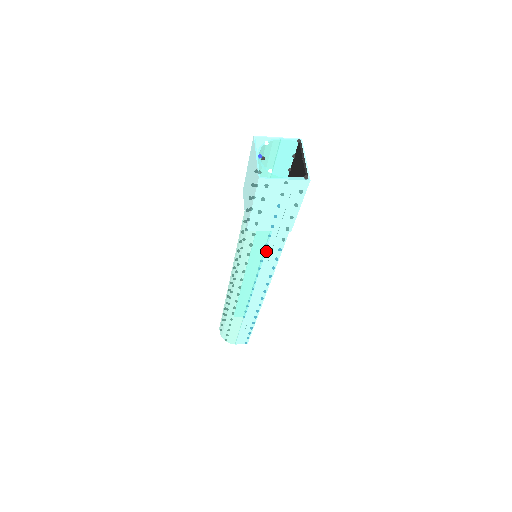
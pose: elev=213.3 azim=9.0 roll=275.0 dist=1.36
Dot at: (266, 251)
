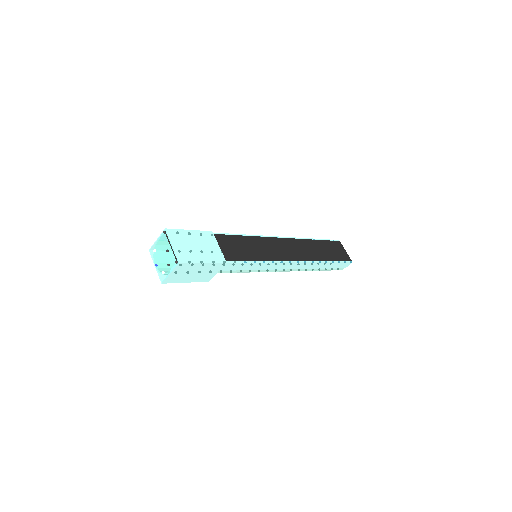
Dot at: (239, 269)
